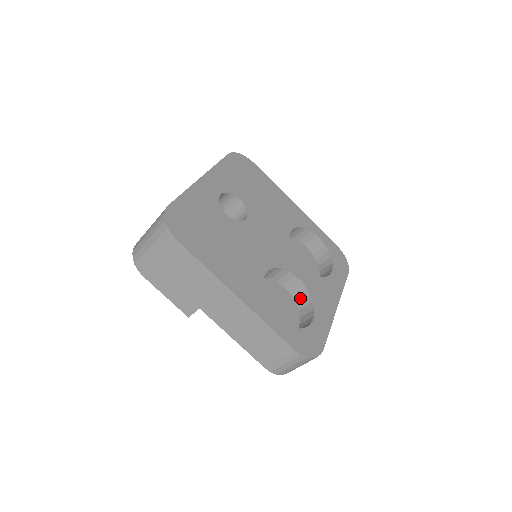
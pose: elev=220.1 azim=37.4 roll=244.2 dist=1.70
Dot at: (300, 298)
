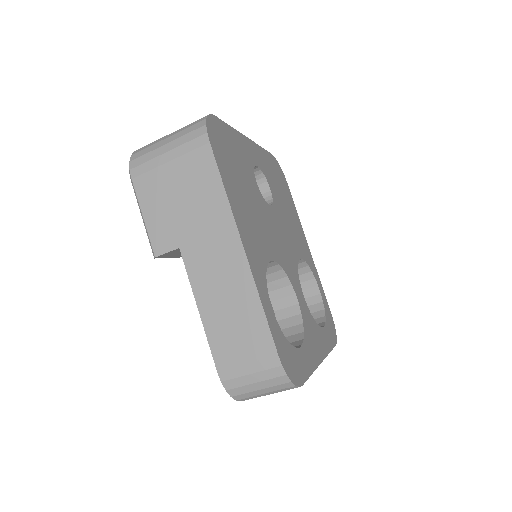
Dot at: (287, 324)
